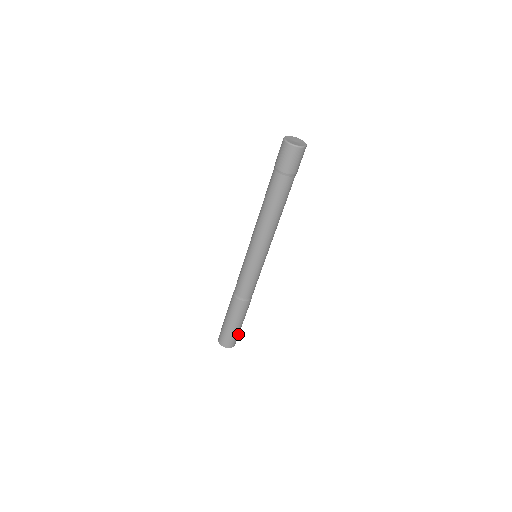
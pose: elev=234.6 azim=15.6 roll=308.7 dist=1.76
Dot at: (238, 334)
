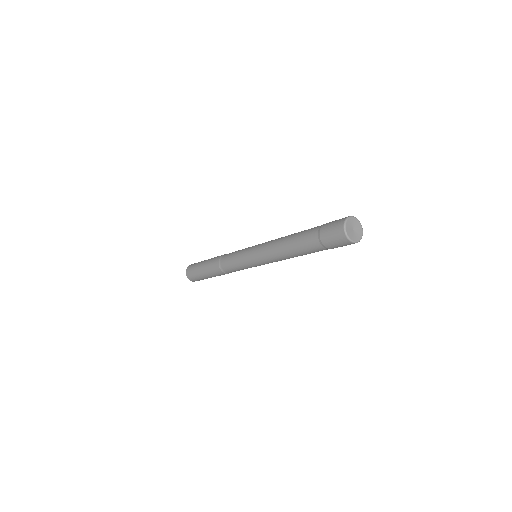
Dot at: occluded
